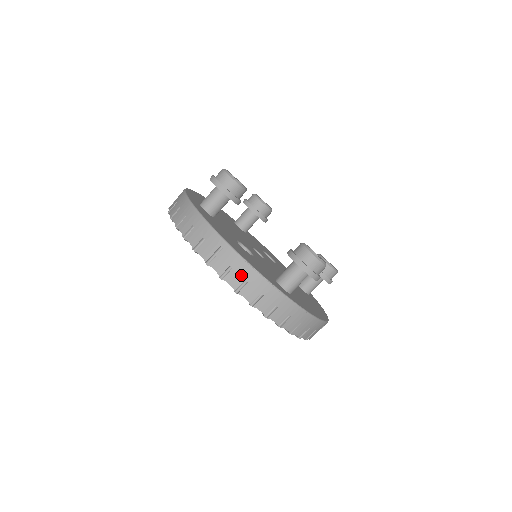
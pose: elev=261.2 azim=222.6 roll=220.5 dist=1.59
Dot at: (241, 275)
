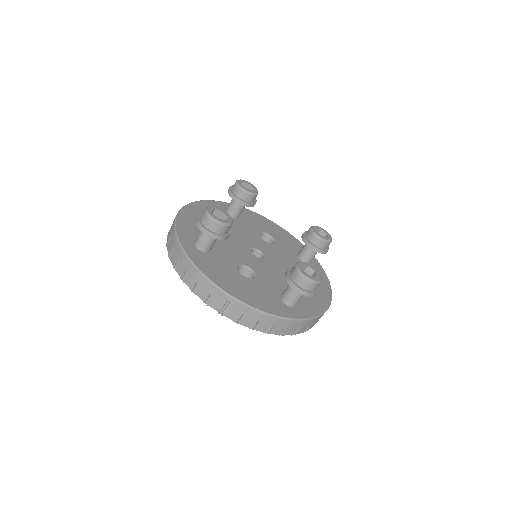
Dot at: (252, 318)
